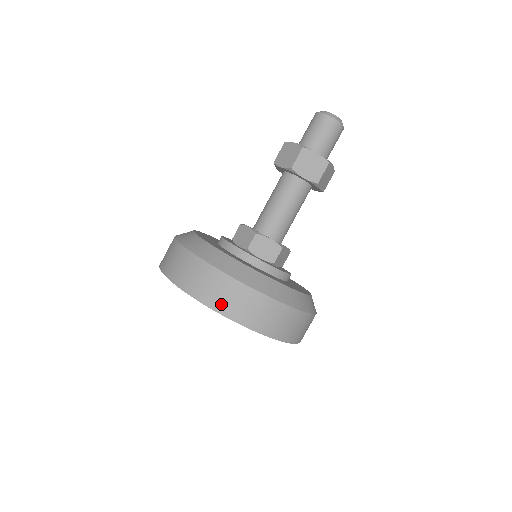
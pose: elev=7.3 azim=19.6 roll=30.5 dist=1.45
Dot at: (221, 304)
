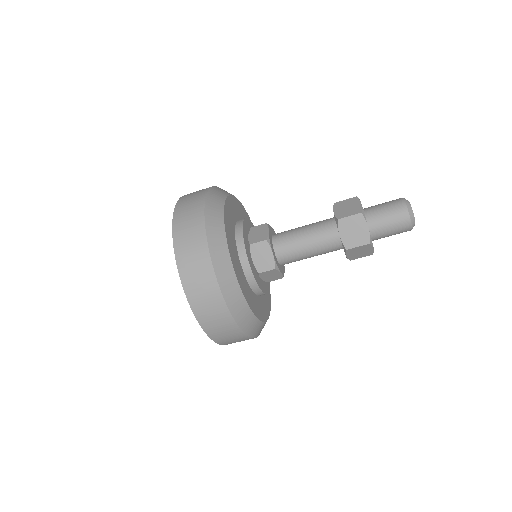
Dot at: (218, 336)
